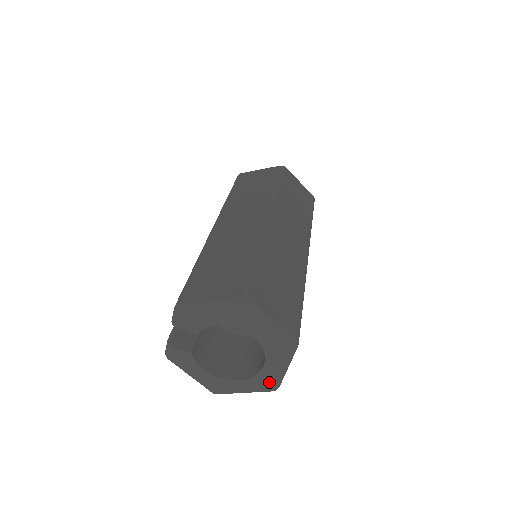
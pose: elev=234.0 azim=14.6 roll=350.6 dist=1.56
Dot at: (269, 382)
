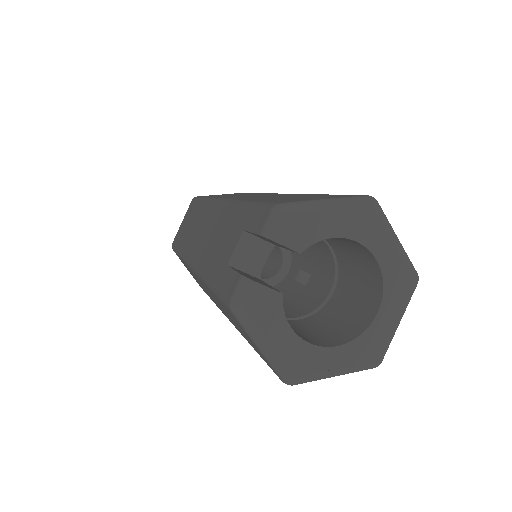
Dot at: (378, 346)
